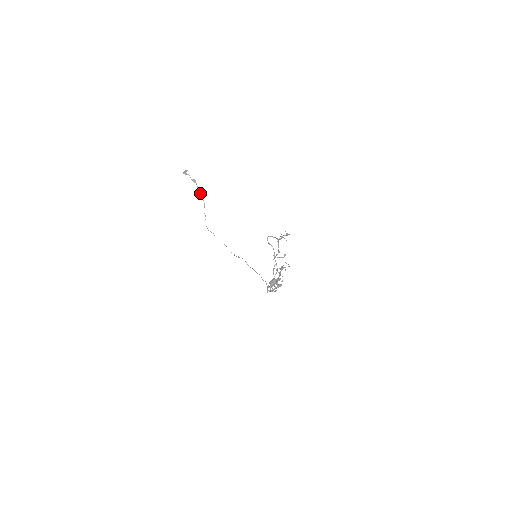
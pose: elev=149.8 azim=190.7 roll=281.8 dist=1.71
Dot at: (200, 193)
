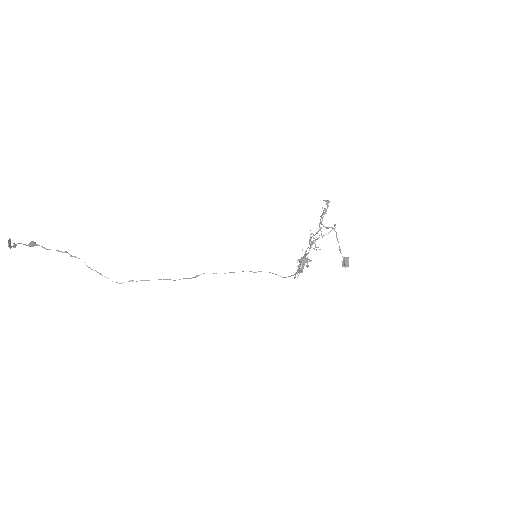
Dot at: occluded
